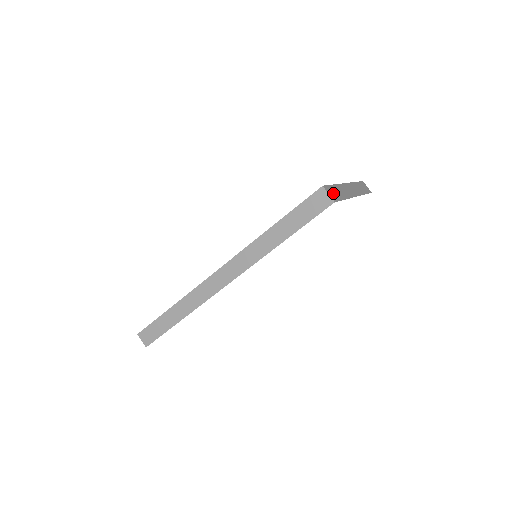
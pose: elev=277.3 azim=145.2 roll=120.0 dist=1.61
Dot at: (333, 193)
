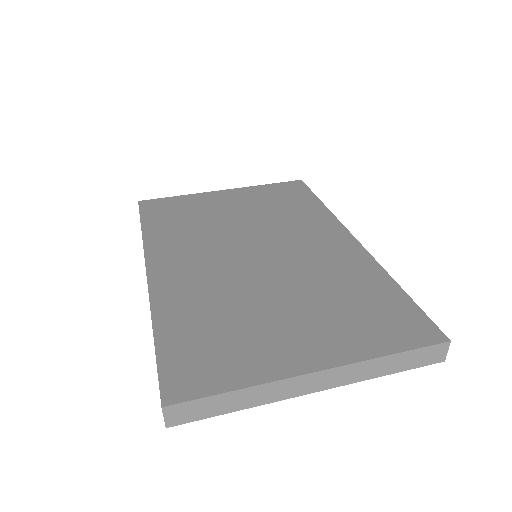
Dot at: (191, 411)
